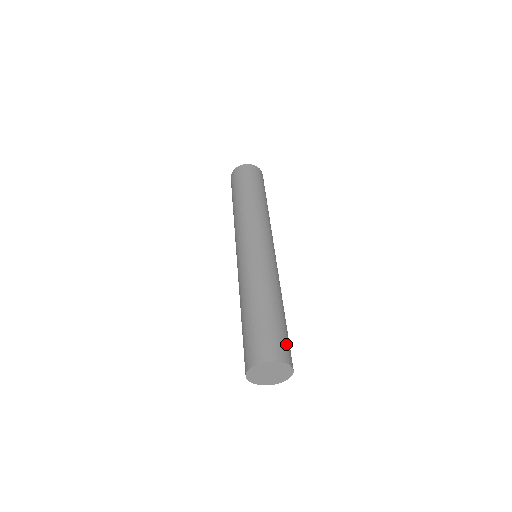
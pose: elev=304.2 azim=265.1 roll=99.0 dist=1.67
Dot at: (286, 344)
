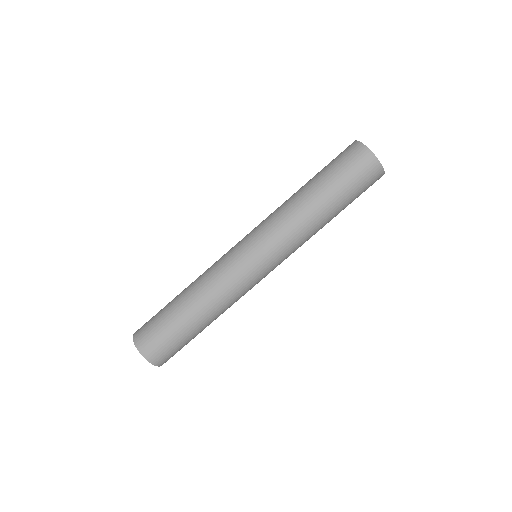
Dot at: (169, 351)
